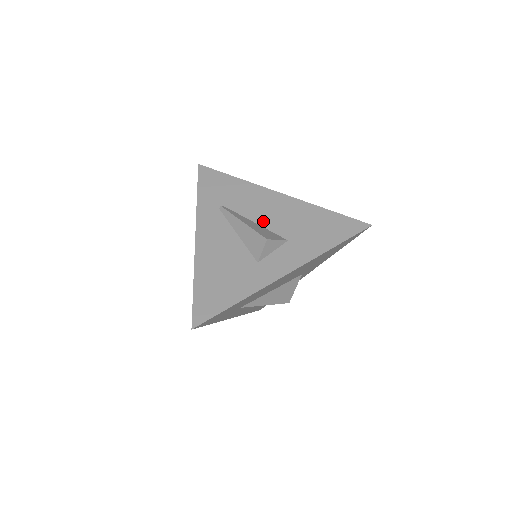
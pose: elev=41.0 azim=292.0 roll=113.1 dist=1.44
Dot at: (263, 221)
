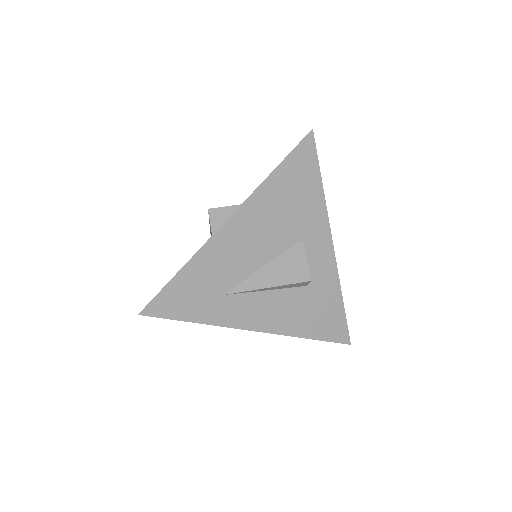
Dot at: occluded
